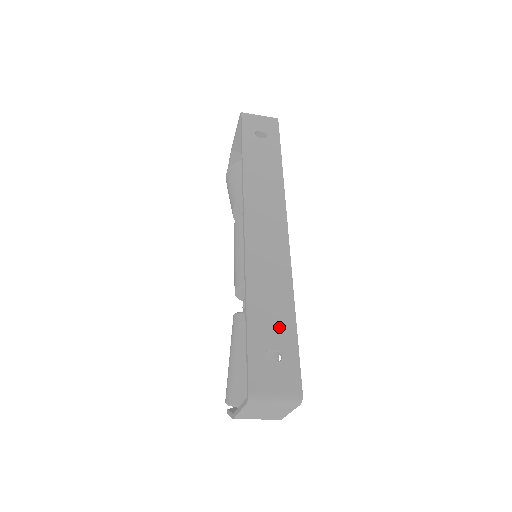
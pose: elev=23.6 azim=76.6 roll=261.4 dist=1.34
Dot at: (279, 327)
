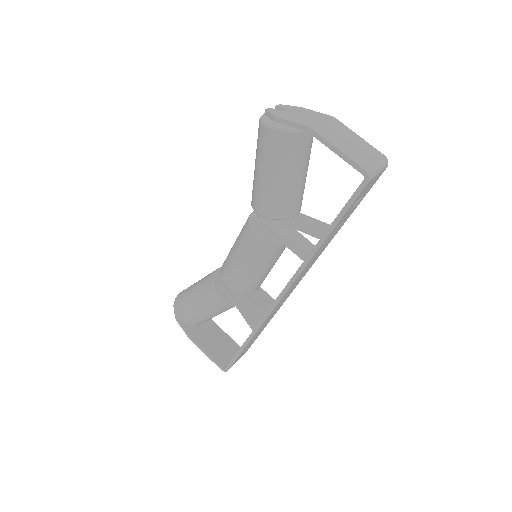
Dot at: occluded
